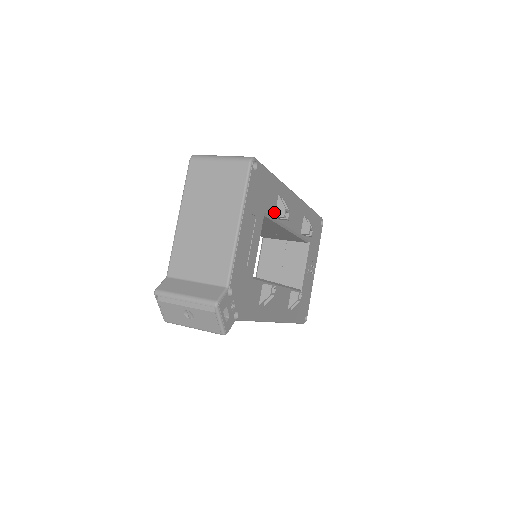
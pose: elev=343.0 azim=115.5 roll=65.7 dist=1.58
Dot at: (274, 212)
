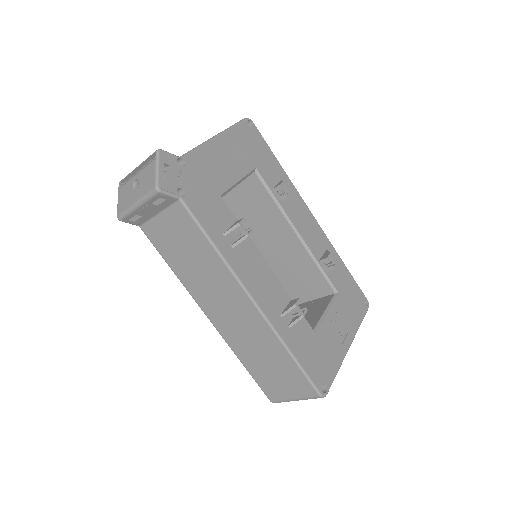
Dot at: (272, 186)
